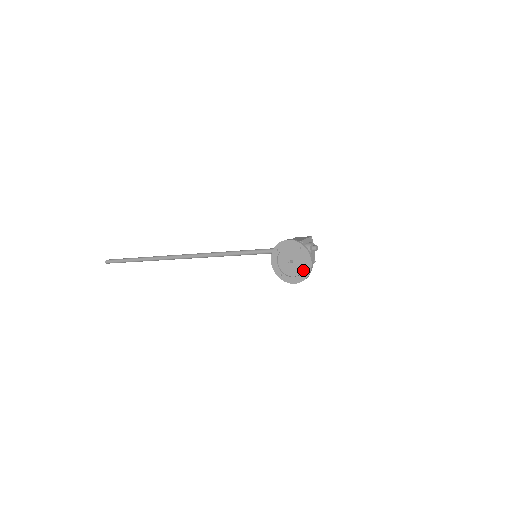
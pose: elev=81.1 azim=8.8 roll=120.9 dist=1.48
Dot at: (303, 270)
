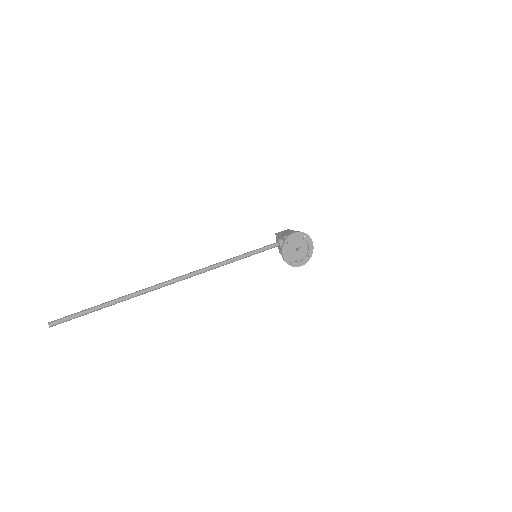
Dot at: (308, 253)
